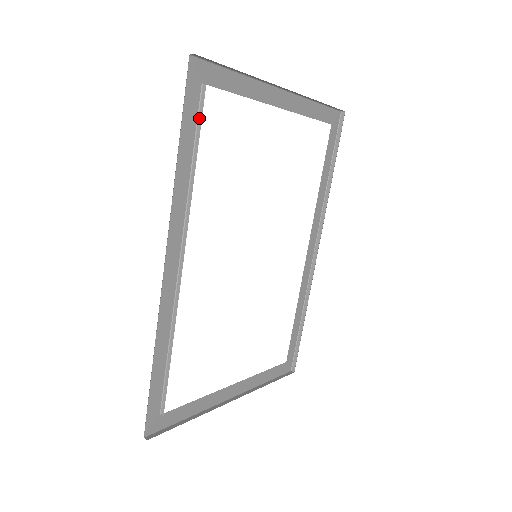
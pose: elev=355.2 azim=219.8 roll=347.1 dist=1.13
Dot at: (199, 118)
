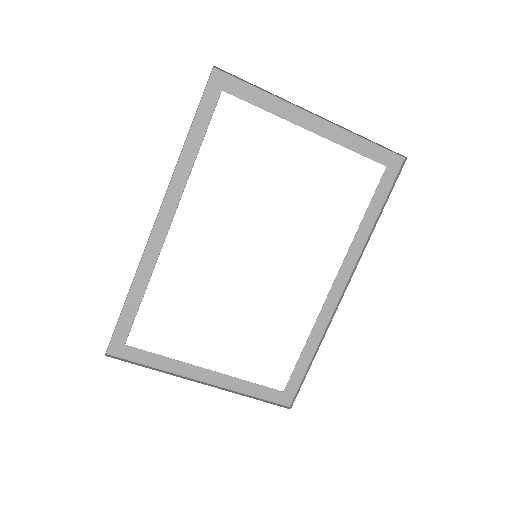
Dot at: (212, 115)
